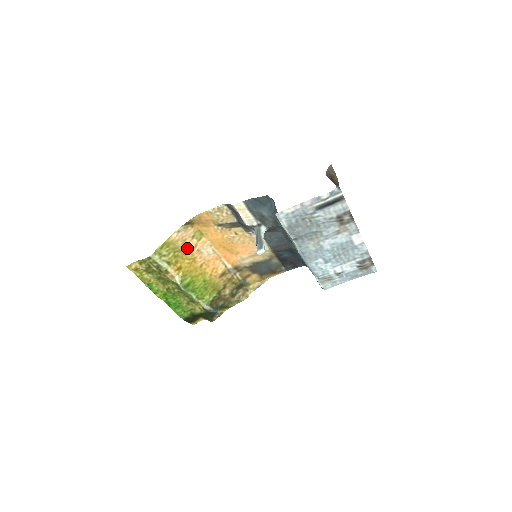
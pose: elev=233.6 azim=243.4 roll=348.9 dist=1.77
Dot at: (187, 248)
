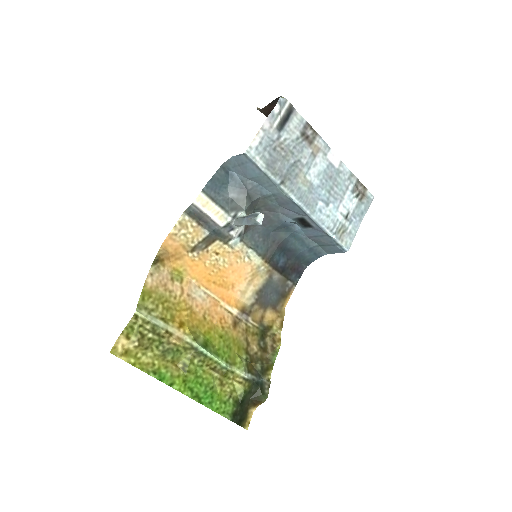
Dot at: (174, 295)
